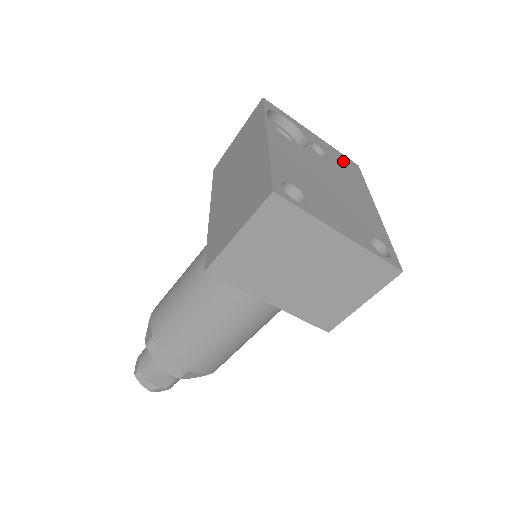
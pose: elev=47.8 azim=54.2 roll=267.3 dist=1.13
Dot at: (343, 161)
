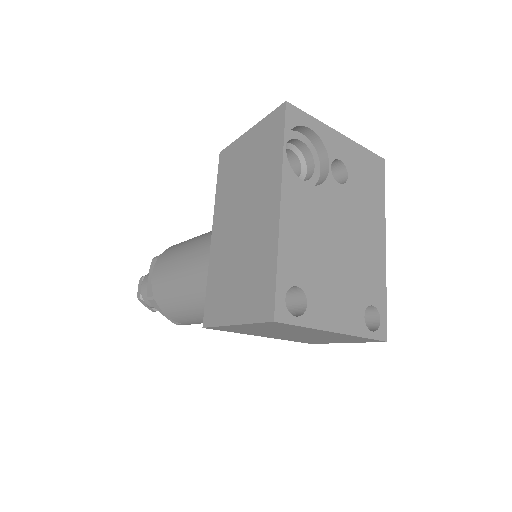
Dot at: (366, 168)
